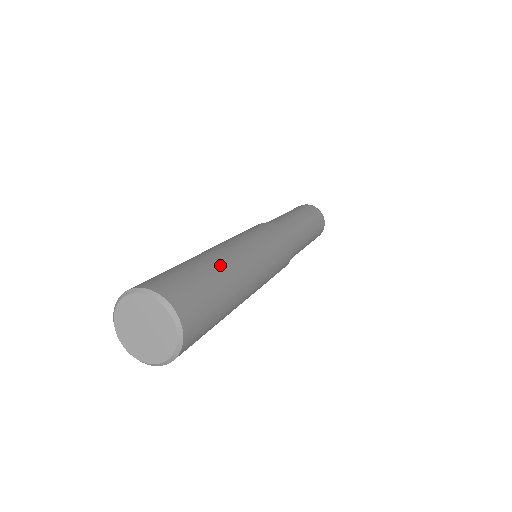
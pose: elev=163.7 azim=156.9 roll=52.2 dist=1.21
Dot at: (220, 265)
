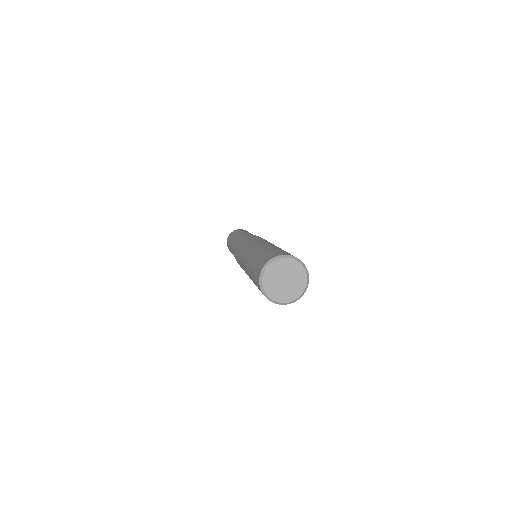
Dot at: occluded
